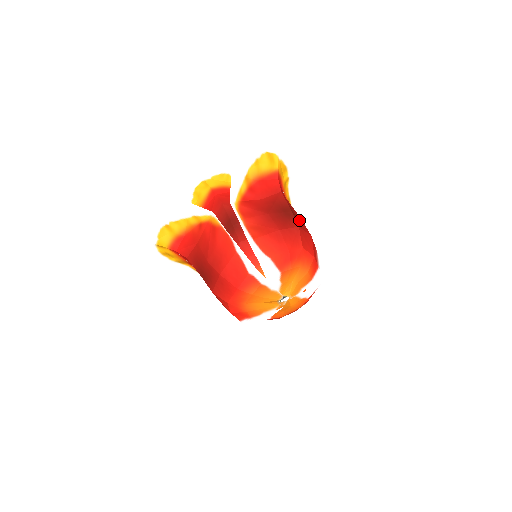
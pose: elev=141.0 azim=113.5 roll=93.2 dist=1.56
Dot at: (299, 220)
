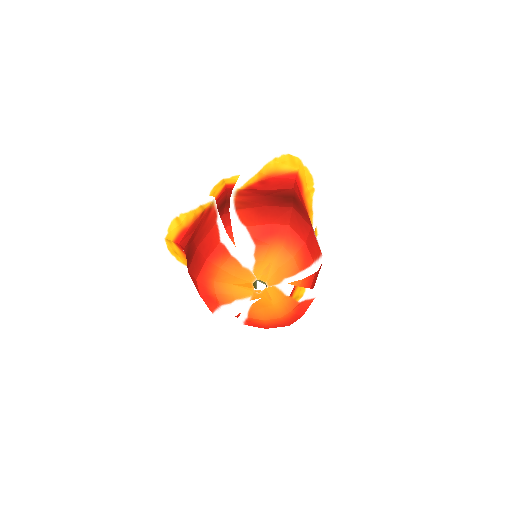
Dot at: (301, 209)
